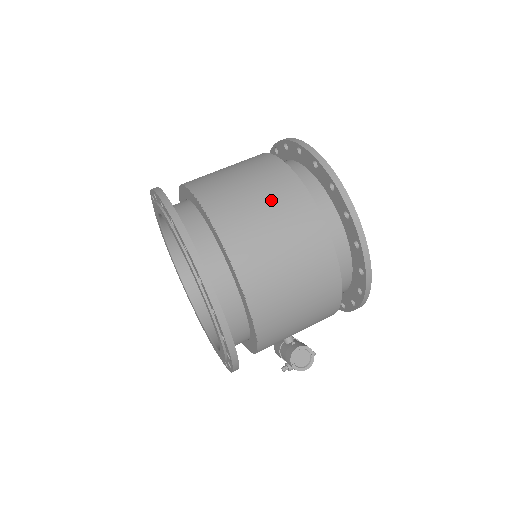
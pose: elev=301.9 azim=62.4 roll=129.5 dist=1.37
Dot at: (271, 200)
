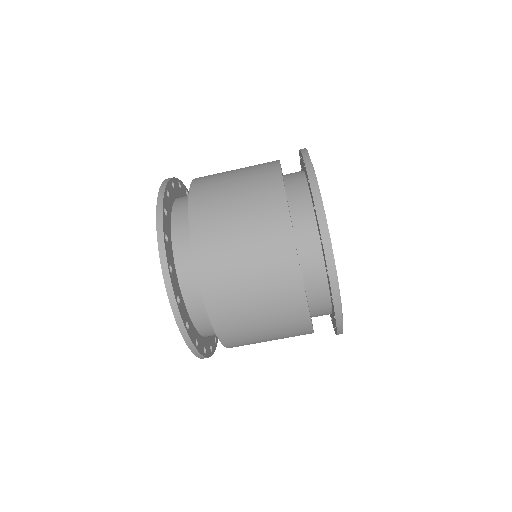
Dot at: (268, 302)
